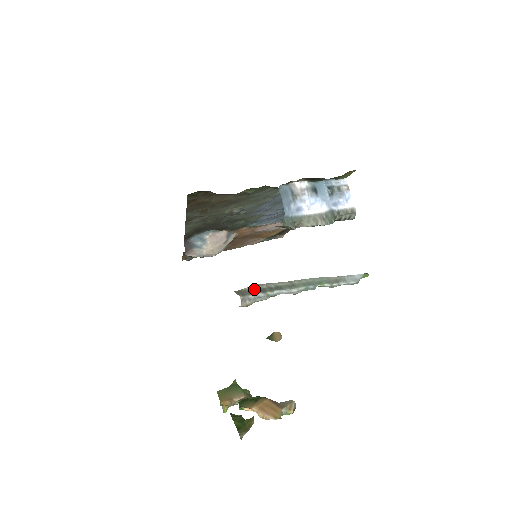
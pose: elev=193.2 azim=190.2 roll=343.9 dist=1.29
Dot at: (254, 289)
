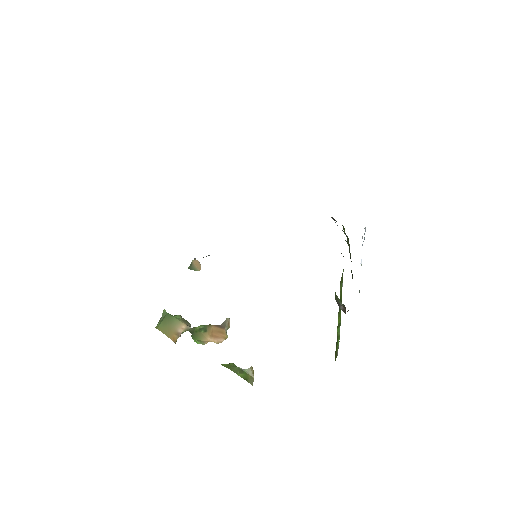
Dot at: occluded
